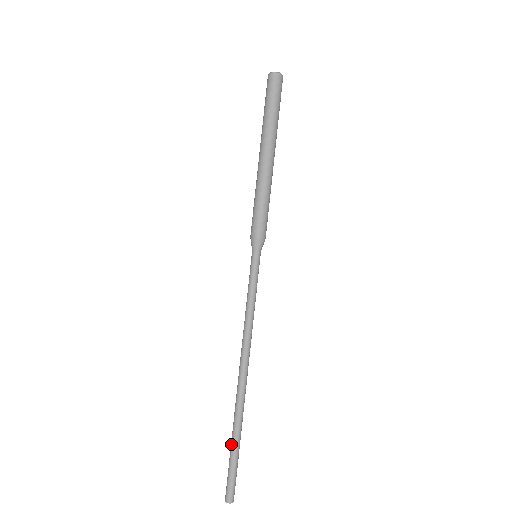
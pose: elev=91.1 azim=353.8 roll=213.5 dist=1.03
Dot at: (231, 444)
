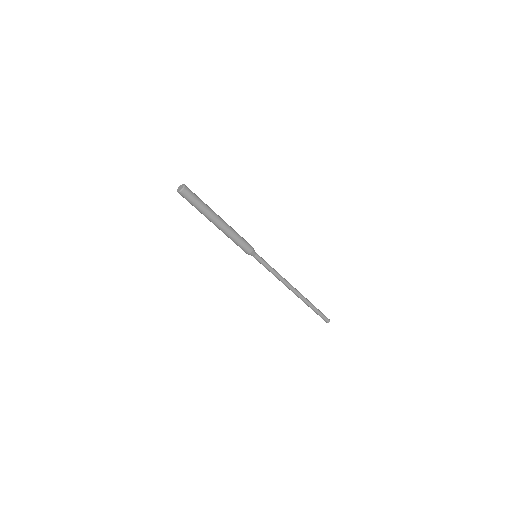
Dot at: occluded
